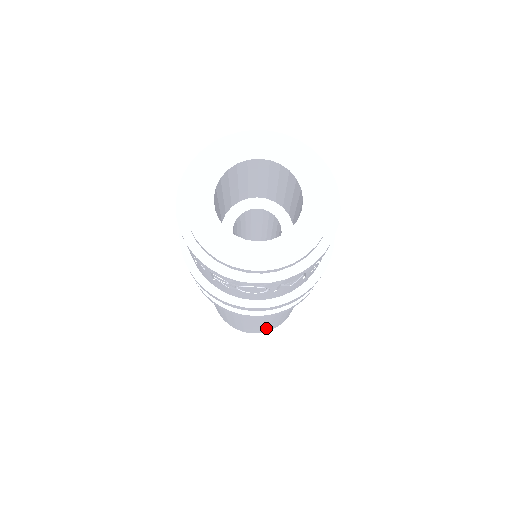
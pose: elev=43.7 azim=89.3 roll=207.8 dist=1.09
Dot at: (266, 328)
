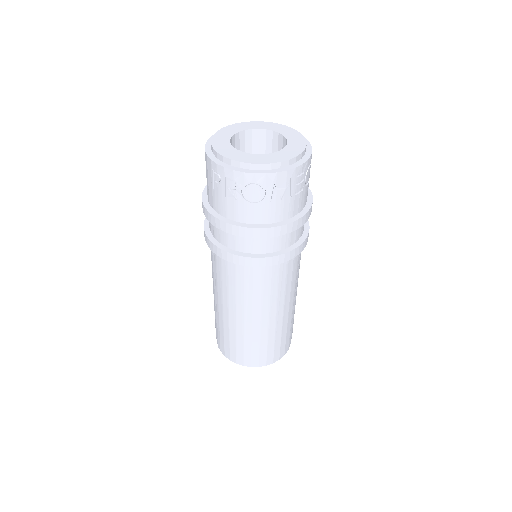
Dot at: (264, 348)
